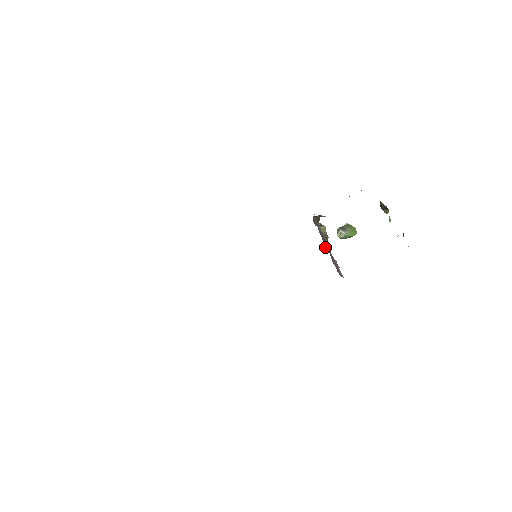
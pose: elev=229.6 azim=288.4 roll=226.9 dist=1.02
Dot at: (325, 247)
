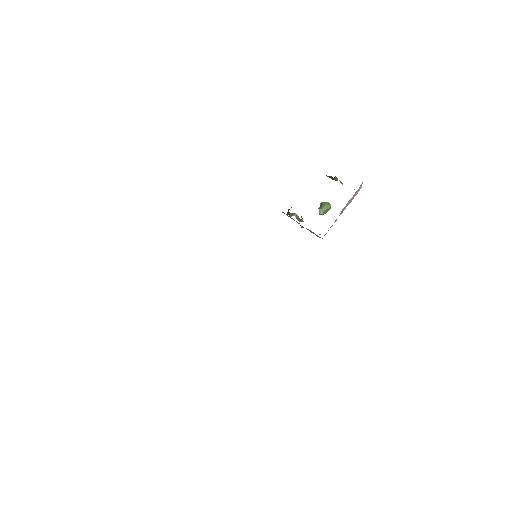
Dot at: occluded
